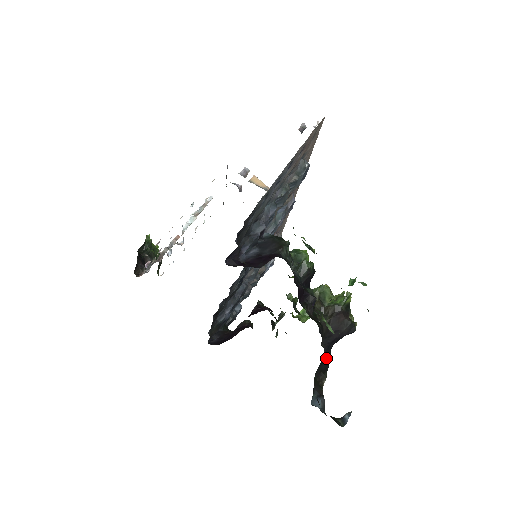
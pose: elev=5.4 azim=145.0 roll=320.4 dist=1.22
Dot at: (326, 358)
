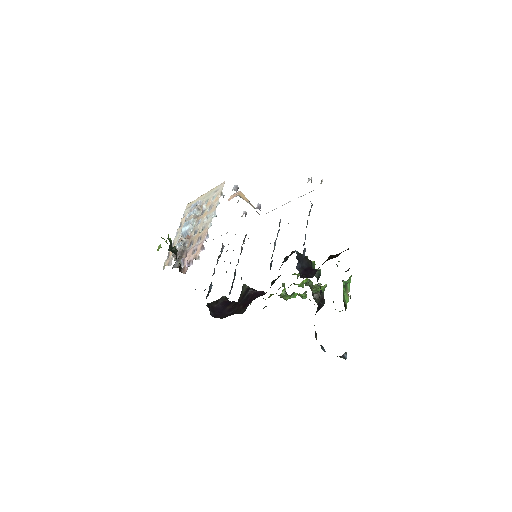
Dot at: occluded
